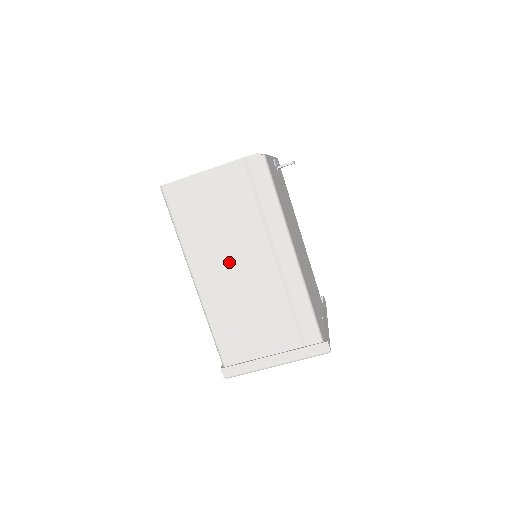
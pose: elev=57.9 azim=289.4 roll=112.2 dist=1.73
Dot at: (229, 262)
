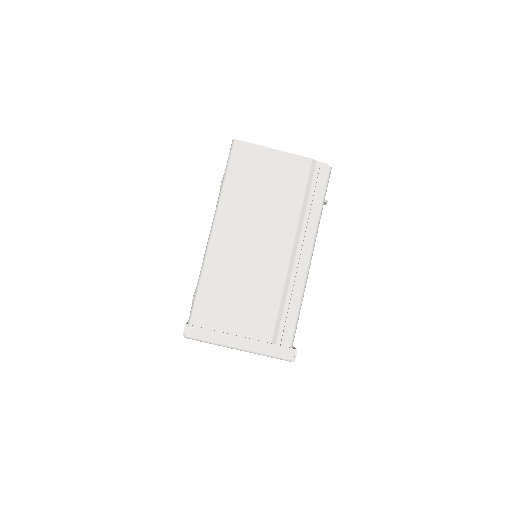
Dot at: (253, 233)
